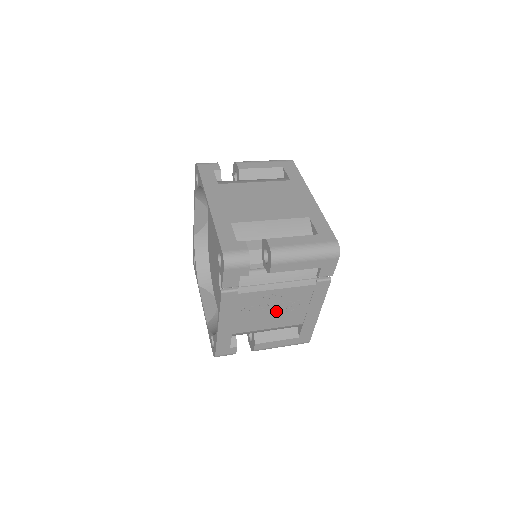
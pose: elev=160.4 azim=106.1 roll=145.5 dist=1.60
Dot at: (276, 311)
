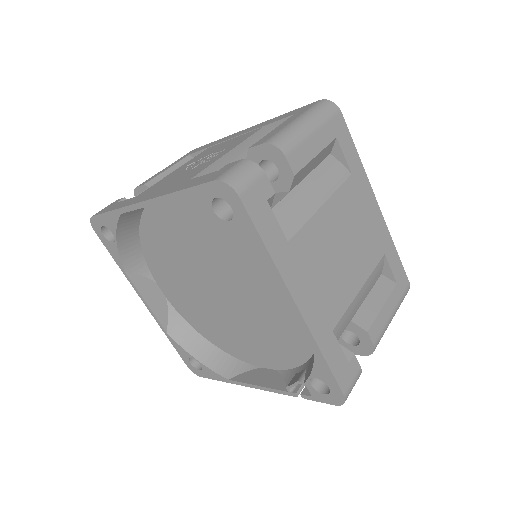
Dot at: occluded
